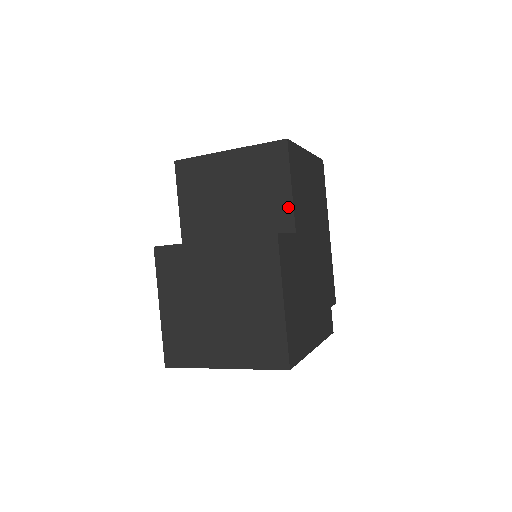
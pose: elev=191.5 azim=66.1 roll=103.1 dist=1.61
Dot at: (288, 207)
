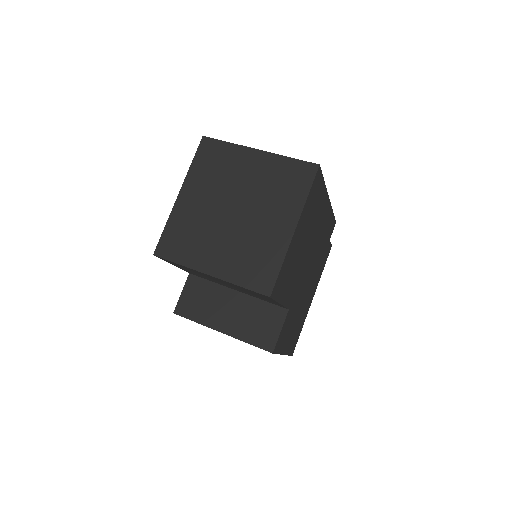
Dot at: occluded
